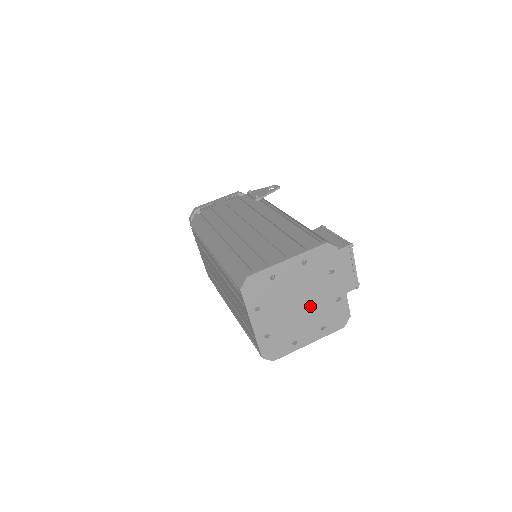
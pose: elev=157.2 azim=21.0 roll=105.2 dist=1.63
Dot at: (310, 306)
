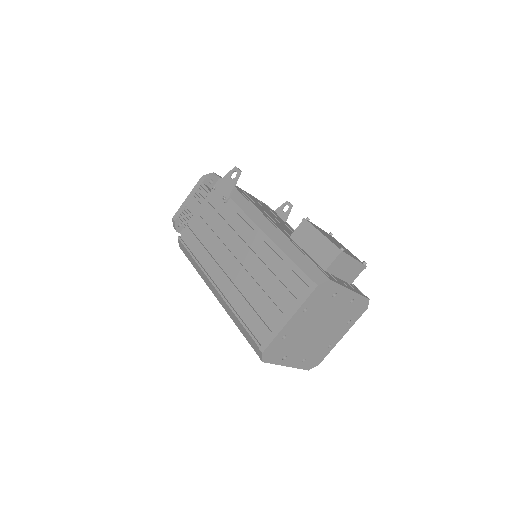
Dot at: (329, 323)
